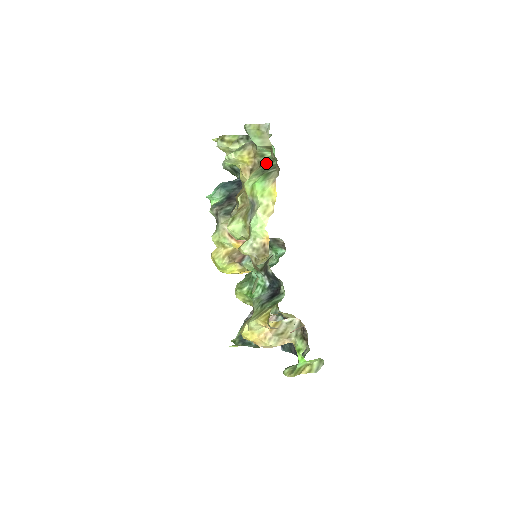
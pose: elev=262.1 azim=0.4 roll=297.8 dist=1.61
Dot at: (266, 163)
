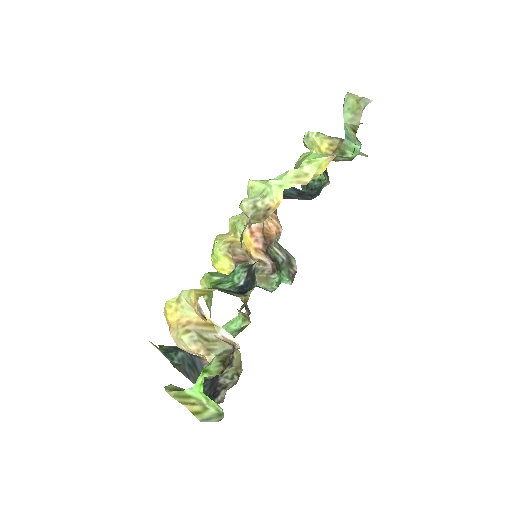
Dot at: (341, 159)
